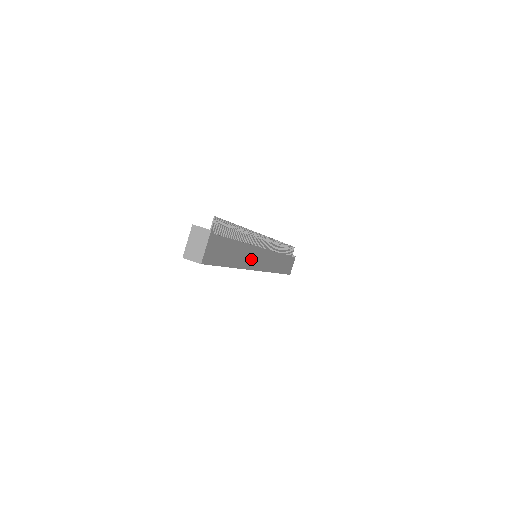
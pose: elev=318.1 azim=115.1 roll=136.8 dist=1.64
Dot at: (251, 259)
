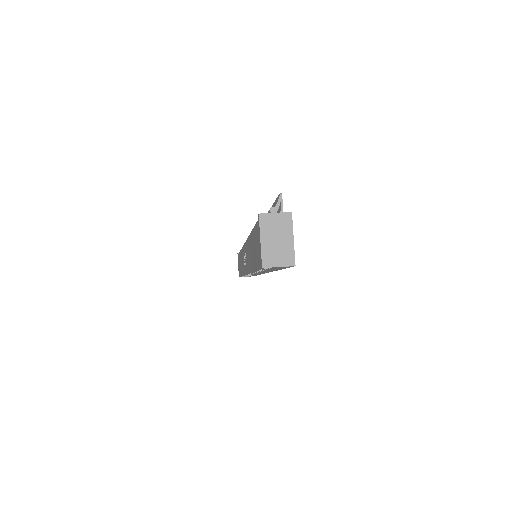
Dot at: occluded
